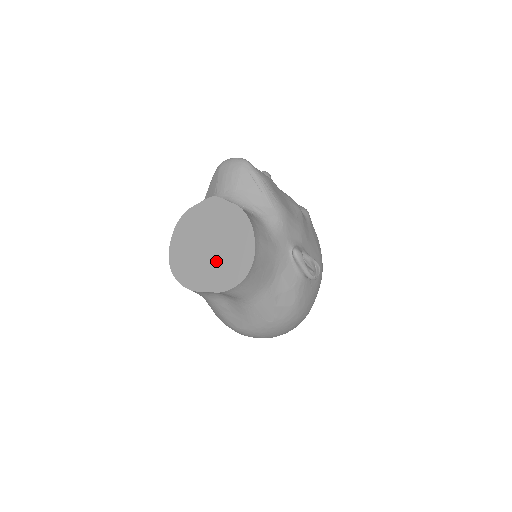
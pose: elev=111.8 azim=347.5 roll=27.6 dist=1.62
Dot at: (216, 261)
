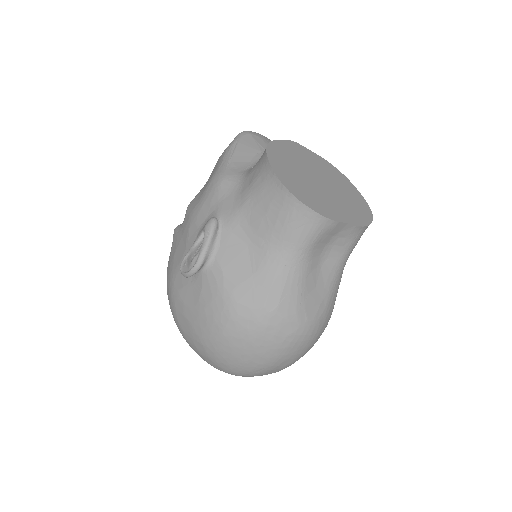
Dot at: (337, 197)
